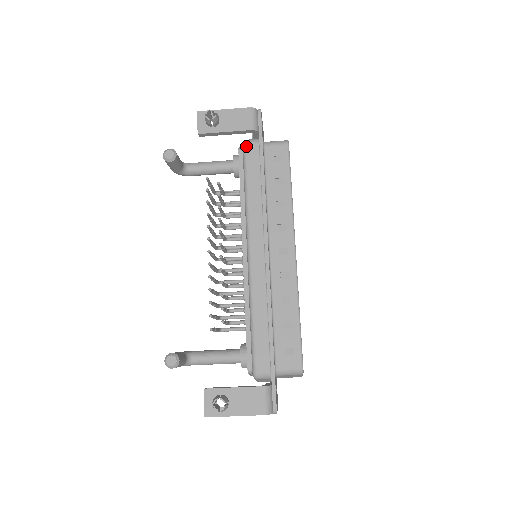
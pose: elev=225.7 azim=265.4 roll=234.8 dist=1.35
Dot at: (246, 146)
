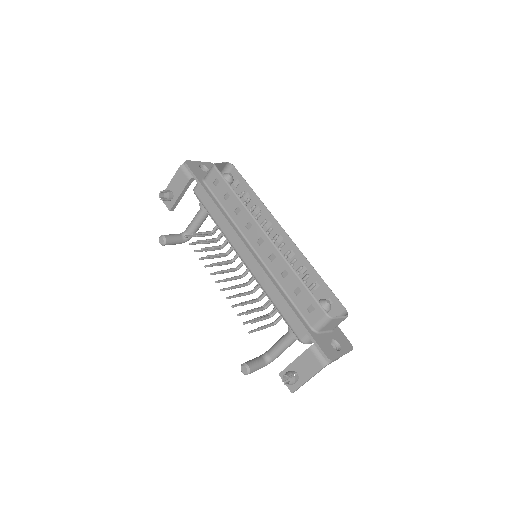
Dot at: (195, 193)
